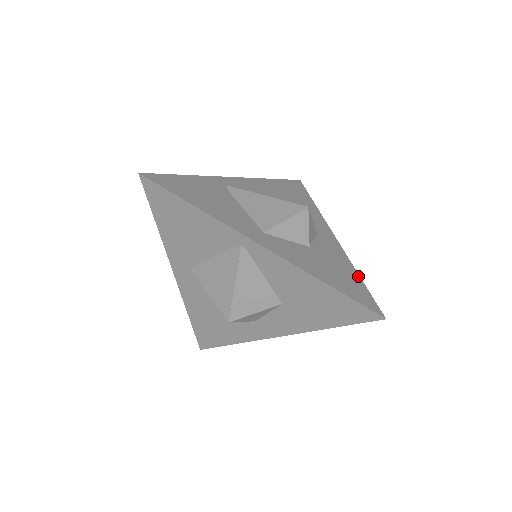
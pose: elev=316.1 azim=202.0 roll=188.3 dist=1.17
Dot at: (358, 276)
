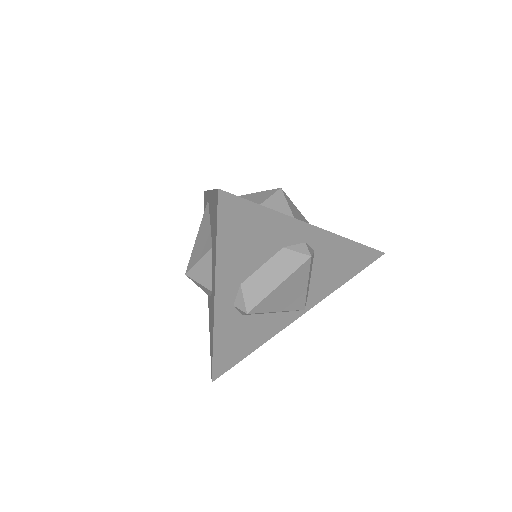
Dot at: occluded
